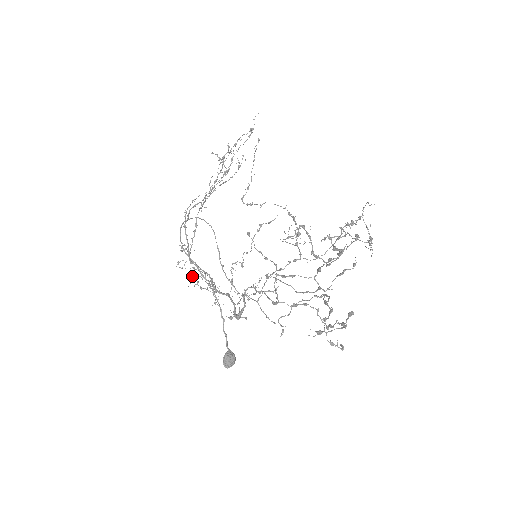
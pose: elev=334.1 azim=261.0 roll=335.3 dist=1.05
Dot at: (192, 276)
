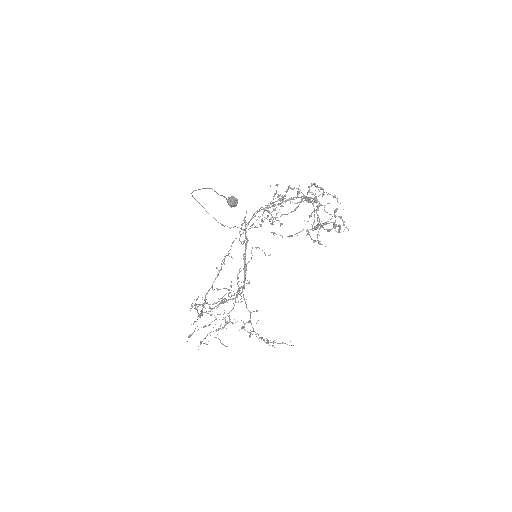
Dot at: (202, 314)
